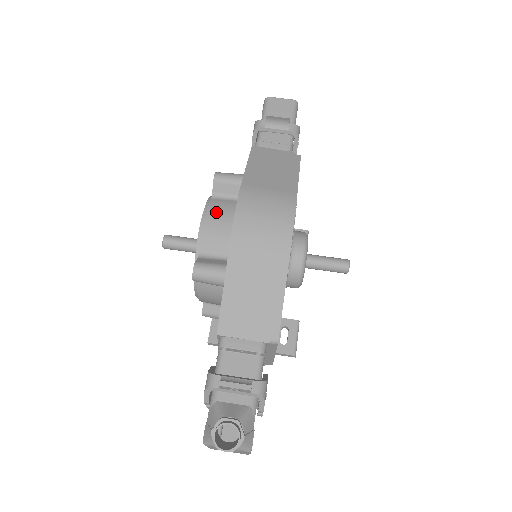
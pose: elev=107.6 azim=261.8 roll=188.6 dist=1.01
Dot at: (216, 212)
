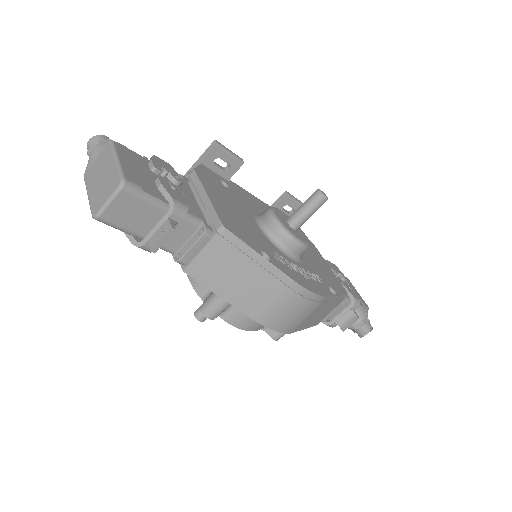
Dot at: (244, 322)
